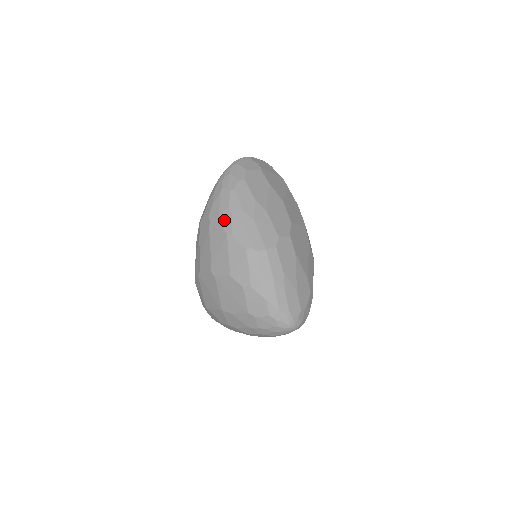
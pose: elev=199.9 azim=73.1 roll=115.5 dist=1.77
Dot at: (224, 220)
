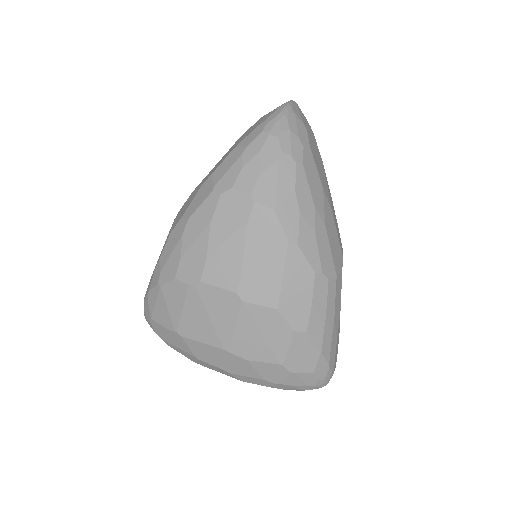
Dot at: (285, 213)
